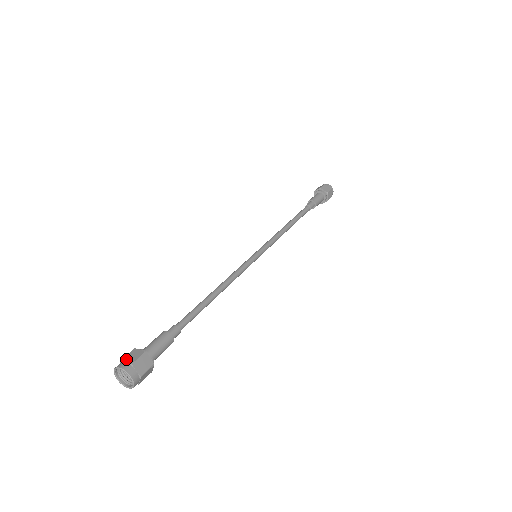
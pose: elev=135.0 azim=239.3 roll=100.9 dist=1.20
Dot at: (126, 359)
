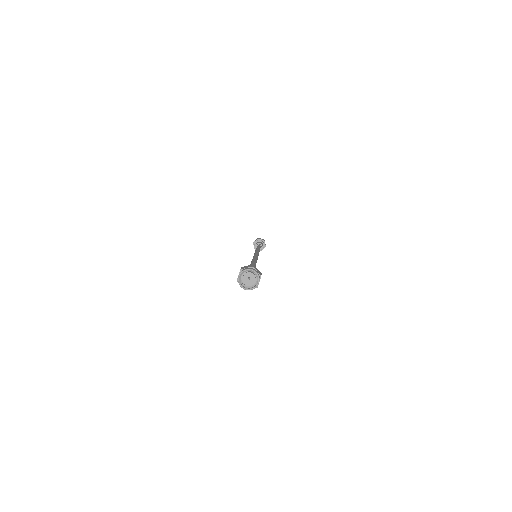
Dot at: (244, 268)
